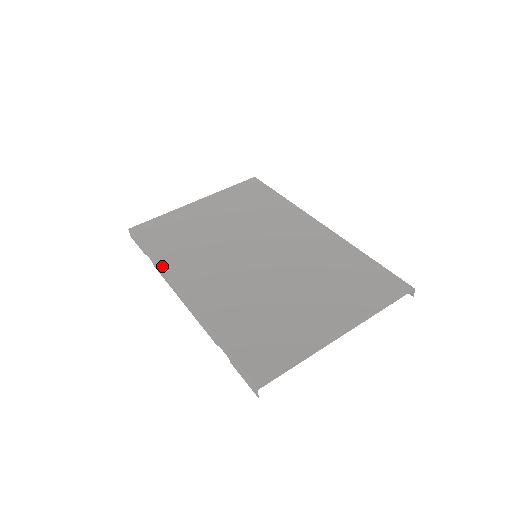
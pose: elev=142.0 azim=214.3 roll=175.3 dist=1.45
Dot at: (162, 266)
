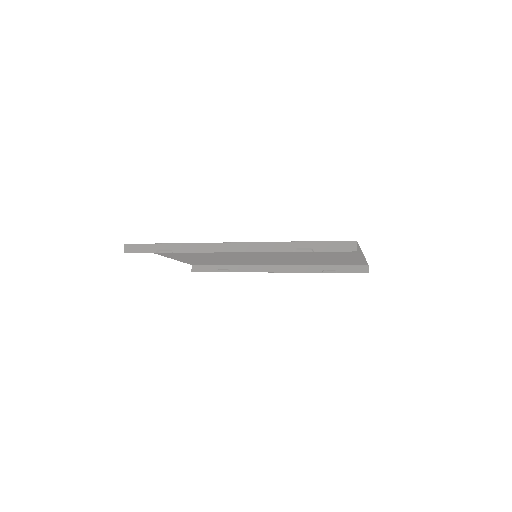
Dot at: (192, 243)
